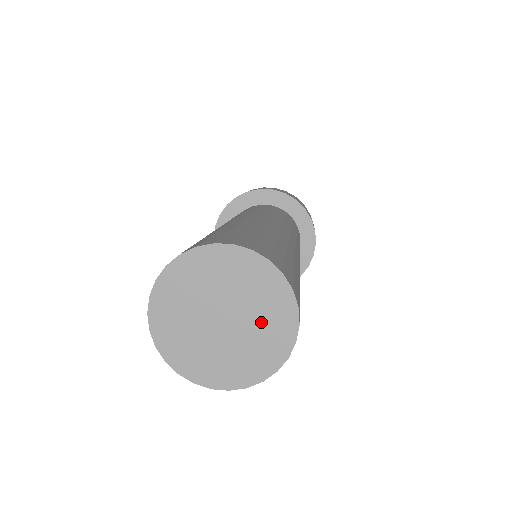
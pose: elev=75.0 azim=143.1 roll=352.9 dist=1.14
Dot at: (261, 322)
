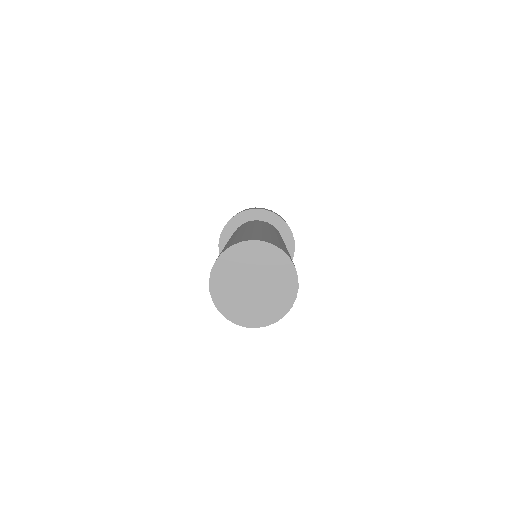
Dot at: (265, 304)
